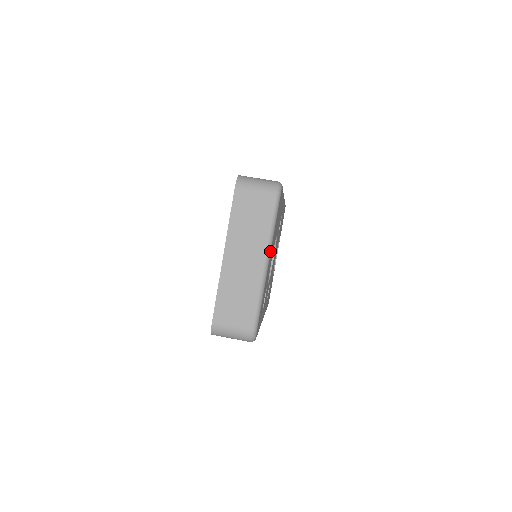
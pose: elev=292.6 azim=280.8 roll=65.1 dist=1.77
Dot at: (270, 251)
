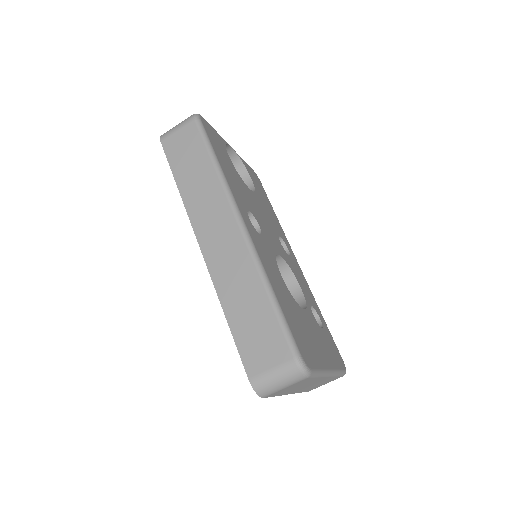
Dot at: (327, 371)
